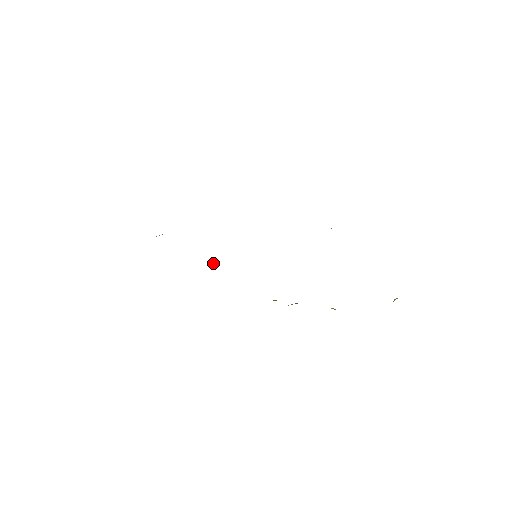
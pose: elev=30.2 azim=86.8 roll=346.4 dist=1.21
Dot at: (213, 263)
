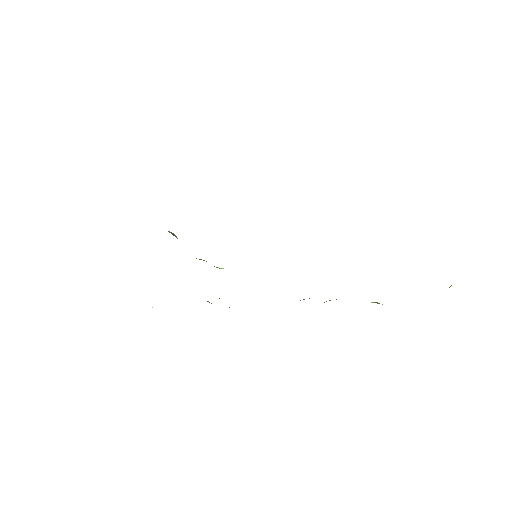
Dot at: (220, 268)
